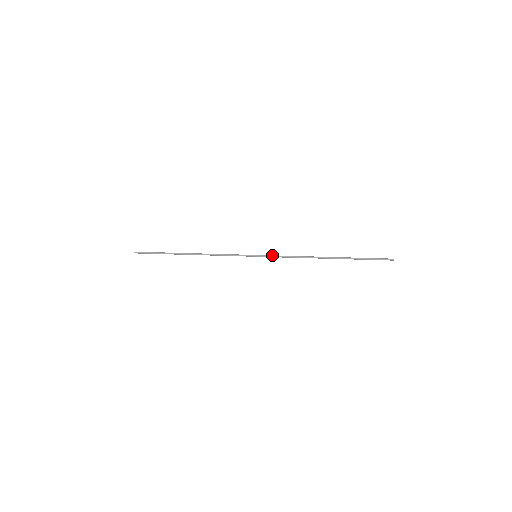
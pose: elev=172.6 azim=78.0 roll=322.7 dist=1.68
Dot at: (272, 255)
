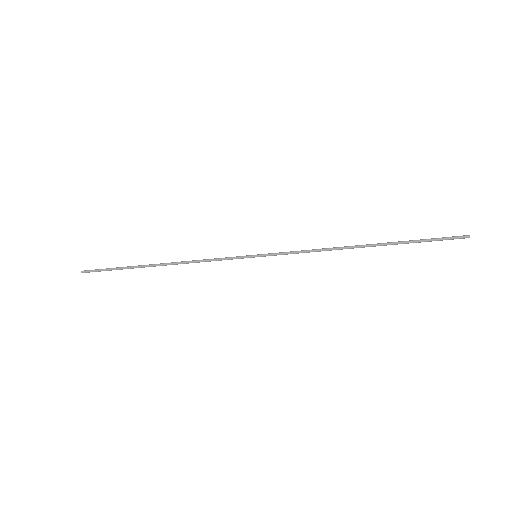
Dot at: (280, 252)
